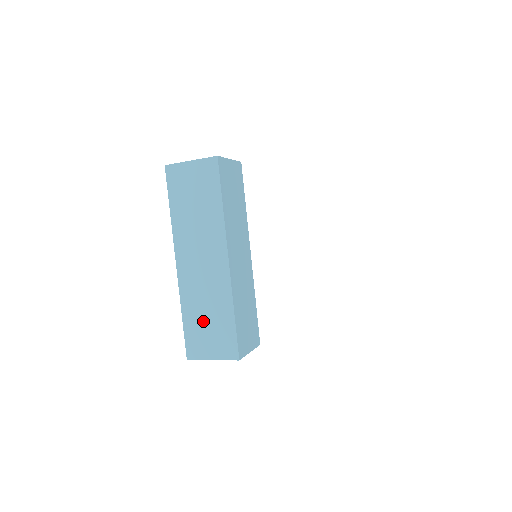
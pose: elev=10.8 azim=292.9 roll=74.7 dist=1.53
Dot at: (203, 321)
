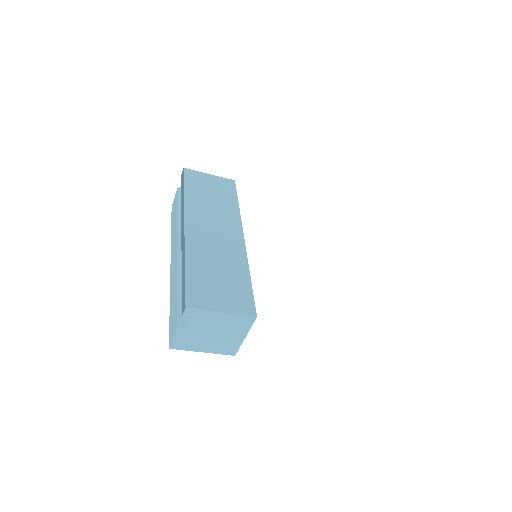
Dot at: (213, 275)
